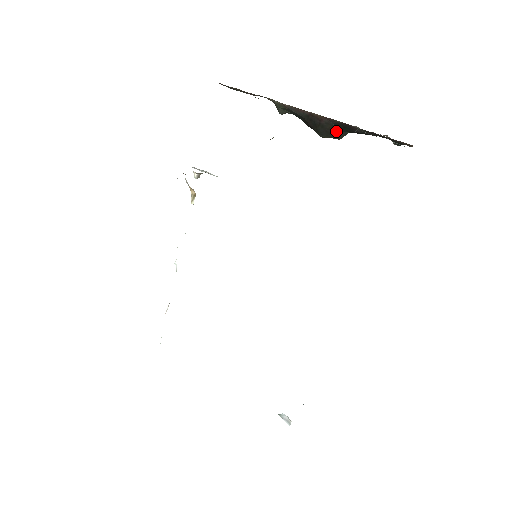
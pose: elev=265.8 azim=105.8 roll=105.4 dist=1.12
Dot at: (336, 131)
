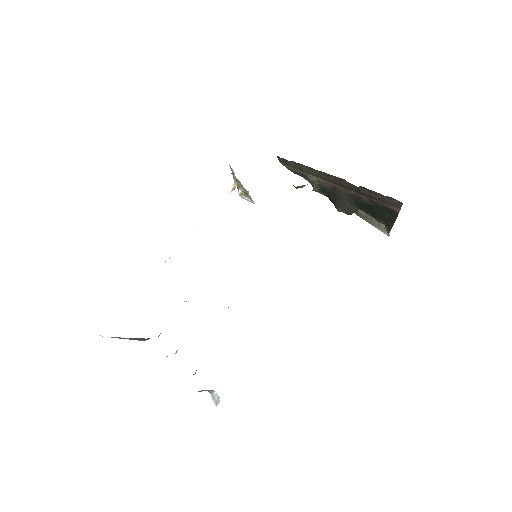
Dot at: (349, 204)
